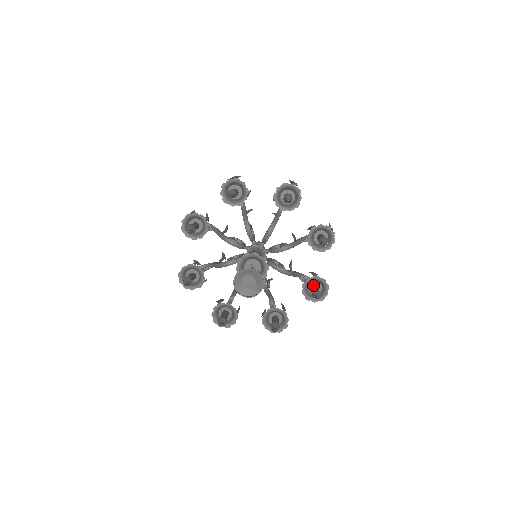
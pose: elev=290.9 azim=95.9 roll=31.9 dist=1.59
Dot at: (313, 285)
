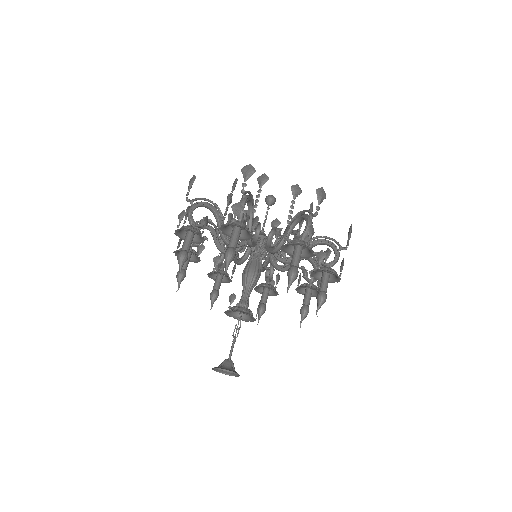
Dot at: occluded
